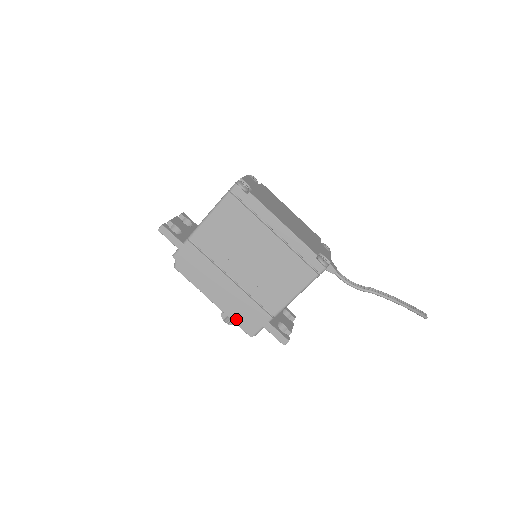
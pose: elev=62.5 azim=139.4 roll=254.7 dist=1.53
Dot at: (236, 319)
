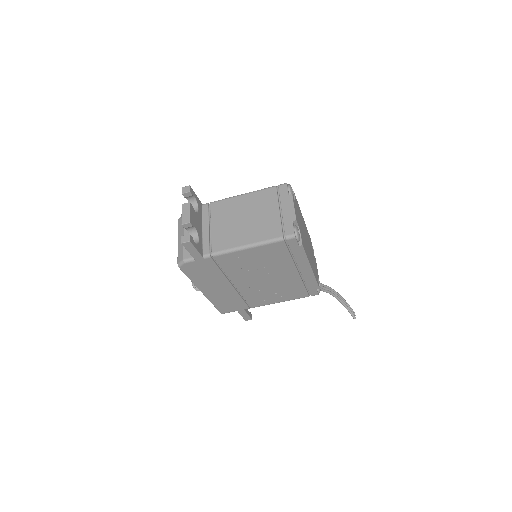
Dot at: (217, 305)
